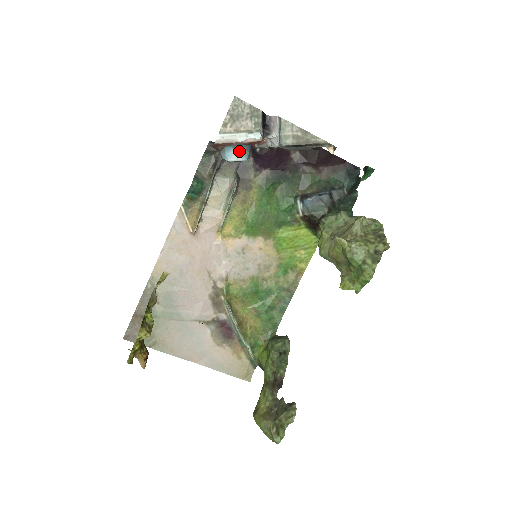
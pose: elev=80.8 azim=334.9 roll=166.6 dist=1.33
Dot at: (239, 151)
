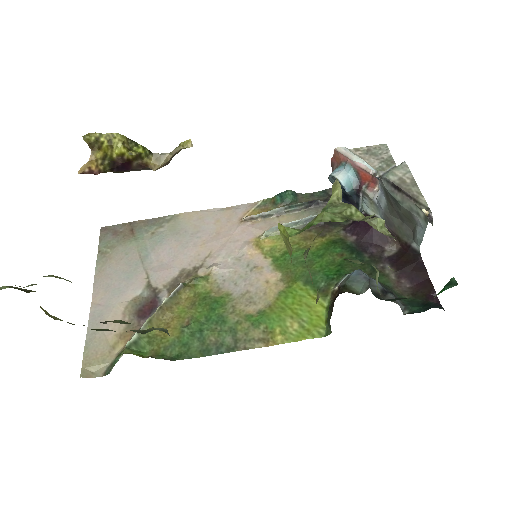
Dot at: (346, 173)
